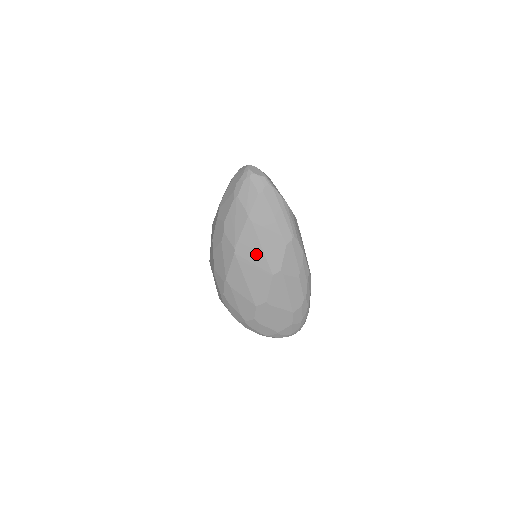
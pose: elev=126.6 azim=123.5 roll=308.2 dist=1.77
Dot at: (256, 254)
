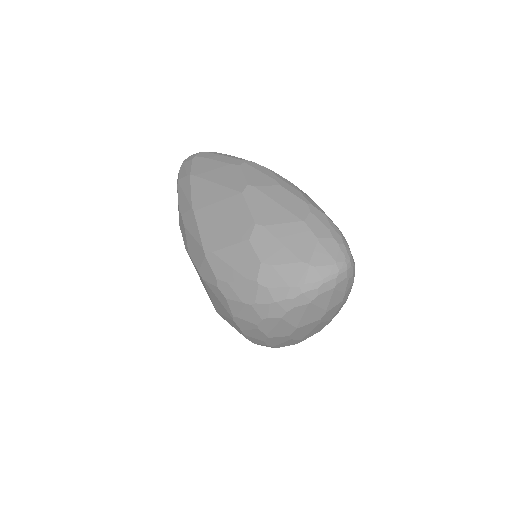
Dot at: (214, 193)
